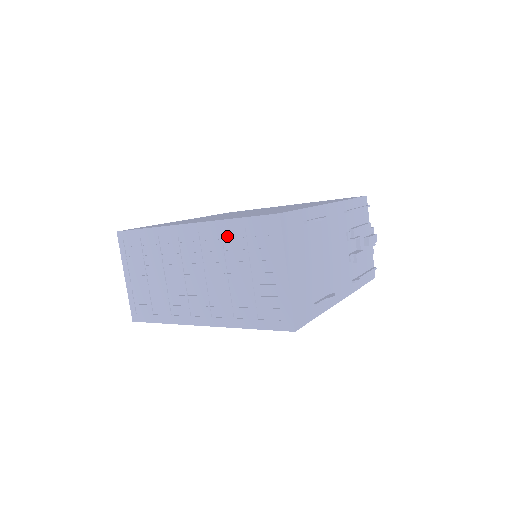
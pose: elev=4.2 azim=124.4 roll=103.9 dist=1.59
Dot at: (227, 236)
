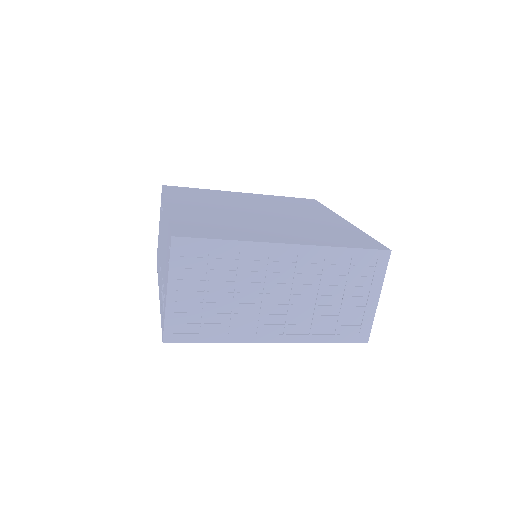
Dot at: (332, 262)
